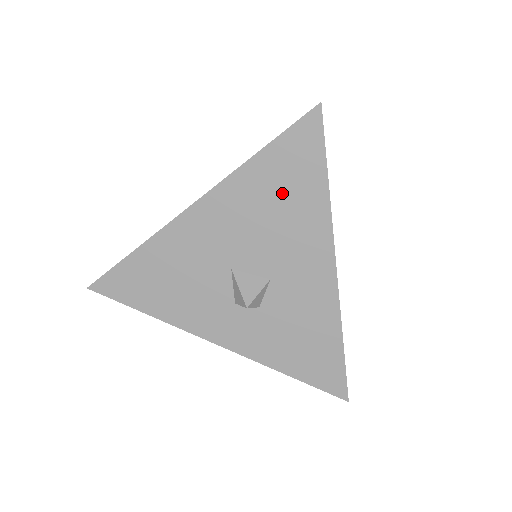
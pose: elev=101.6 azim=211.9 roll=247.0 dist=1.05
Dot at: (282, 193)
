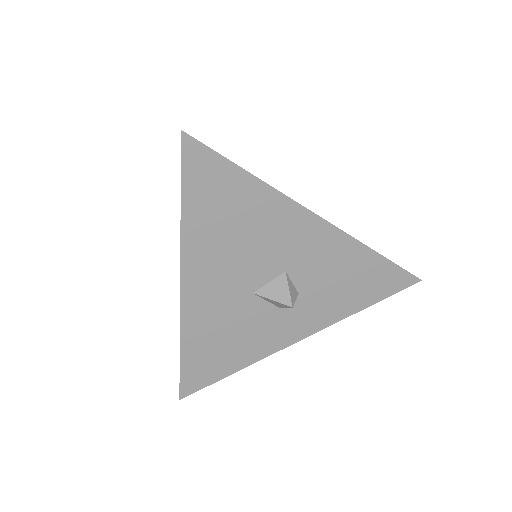
Dot at: (228, 215)
